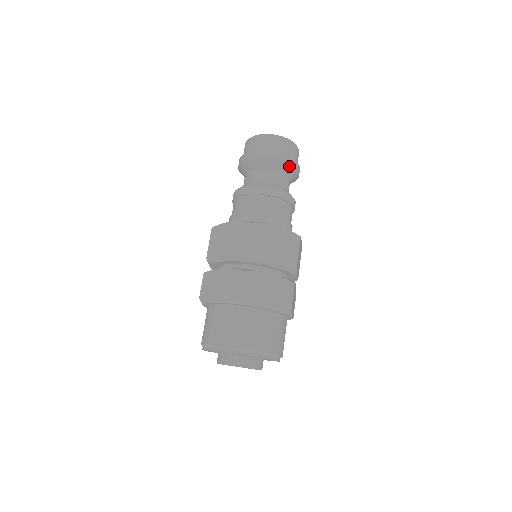
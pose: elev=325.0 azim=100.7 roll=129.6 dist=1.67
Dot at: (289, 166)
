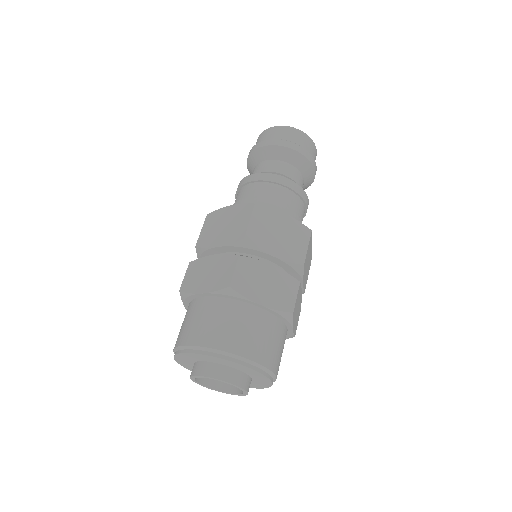
Dot at: (272, 148)
